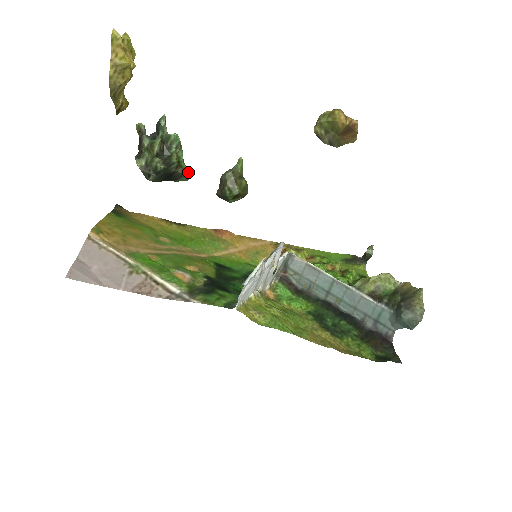
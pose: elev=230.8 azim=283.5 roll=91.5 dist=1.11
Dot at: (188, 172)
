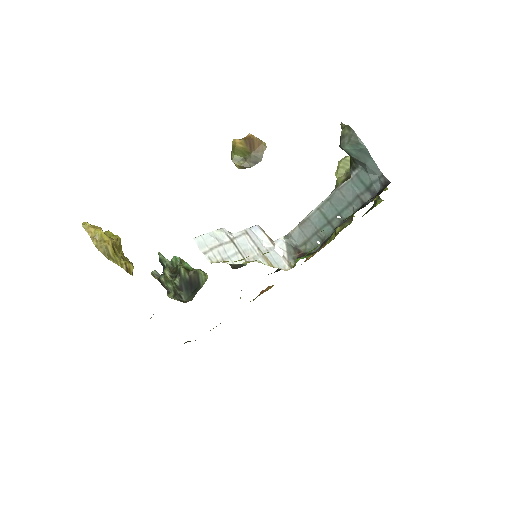
Dot at: (199, 270)
